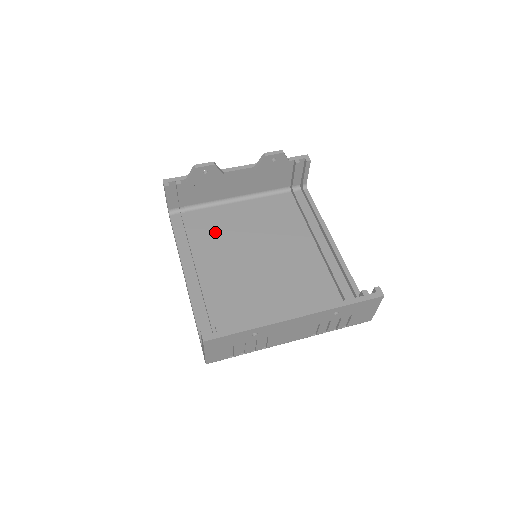
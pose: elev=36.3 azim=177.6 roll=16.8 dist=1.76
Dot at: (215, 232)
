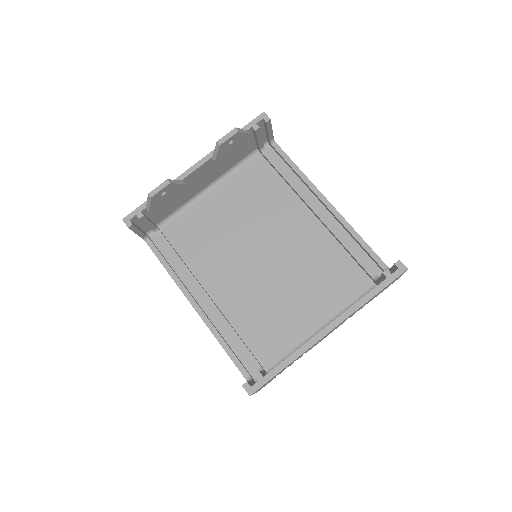
Dot at: (202, 242)
